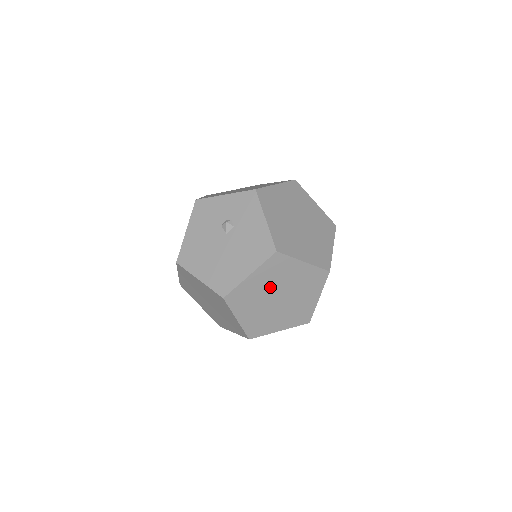
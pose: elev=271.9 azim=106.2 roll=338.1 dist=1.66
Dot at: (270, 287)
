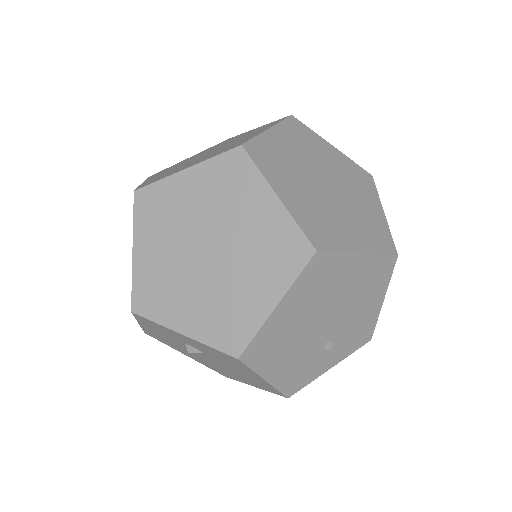
Dot at: (334, 172)
